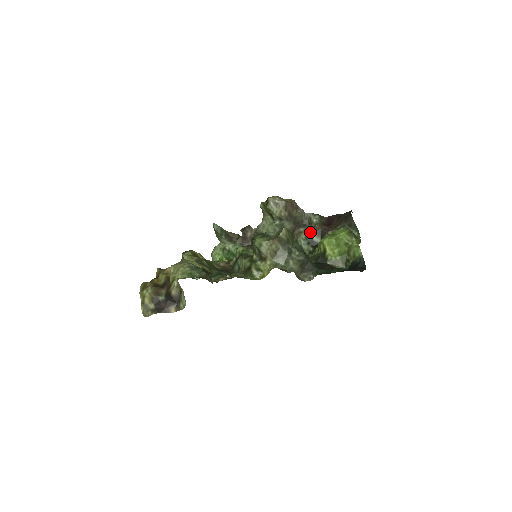
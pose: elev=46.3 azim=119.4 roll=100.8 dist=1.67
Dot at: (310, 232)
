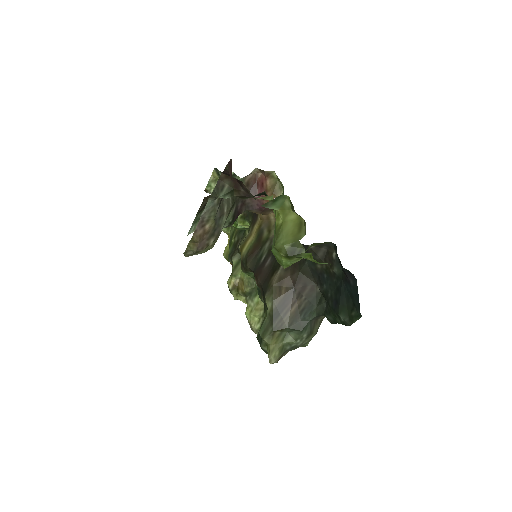
Dot at: occluded
